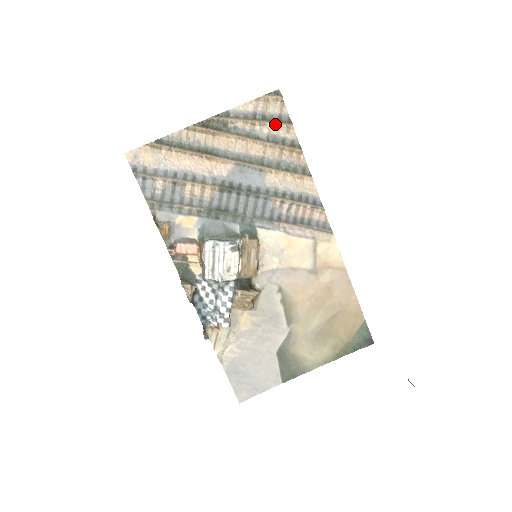
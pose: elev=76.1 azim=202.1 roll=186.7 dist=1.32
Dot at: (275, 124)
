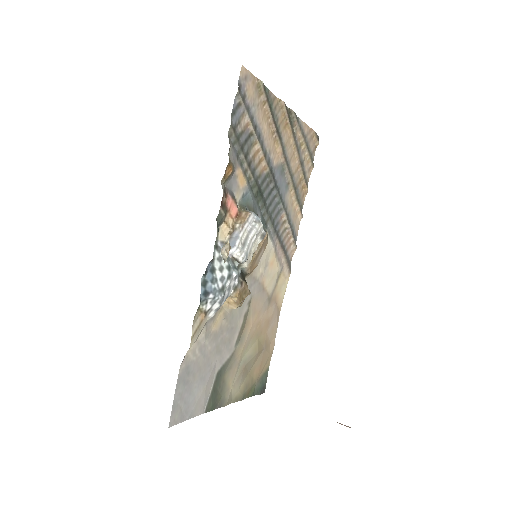
Dot at: (309, 158)
